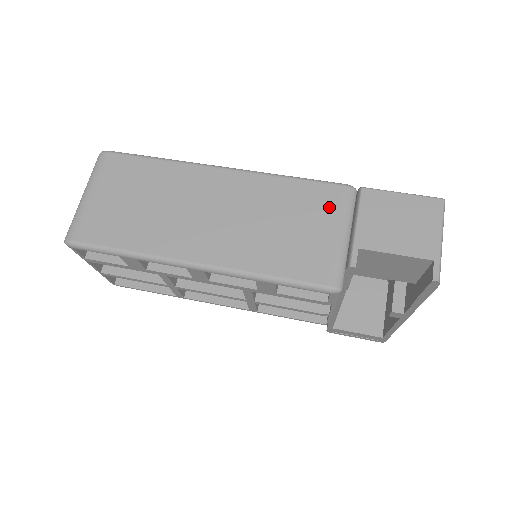
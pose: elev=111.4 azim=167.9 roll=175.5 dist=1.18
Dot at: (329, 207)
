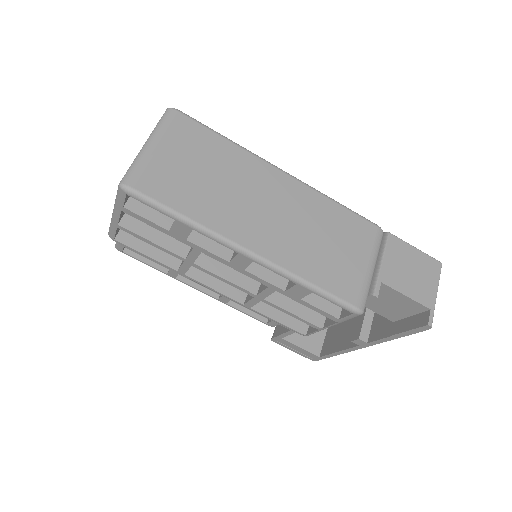
Dot at: (364, 240)
